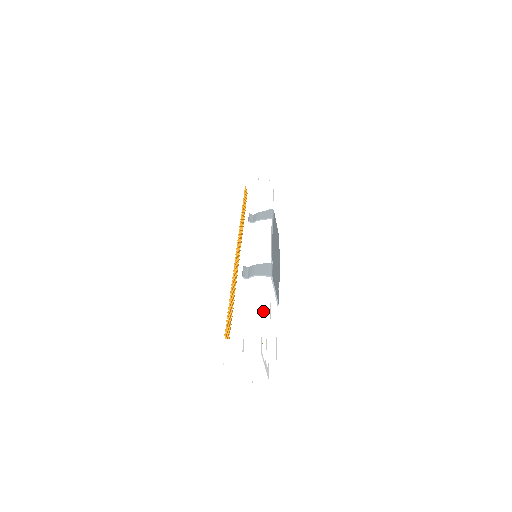
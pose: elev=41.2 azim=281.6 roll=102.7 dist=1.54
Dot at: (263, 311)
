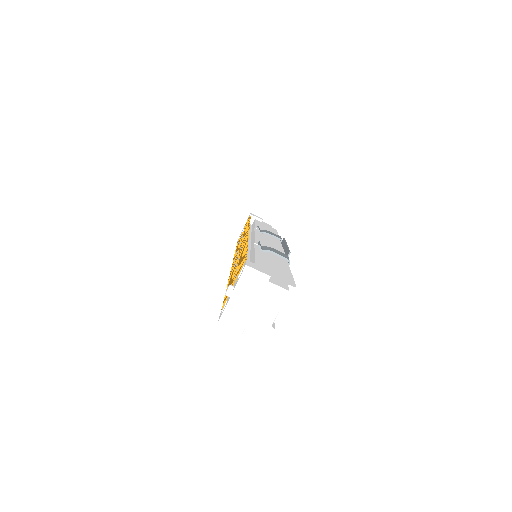
Dot at: (285, 273)
